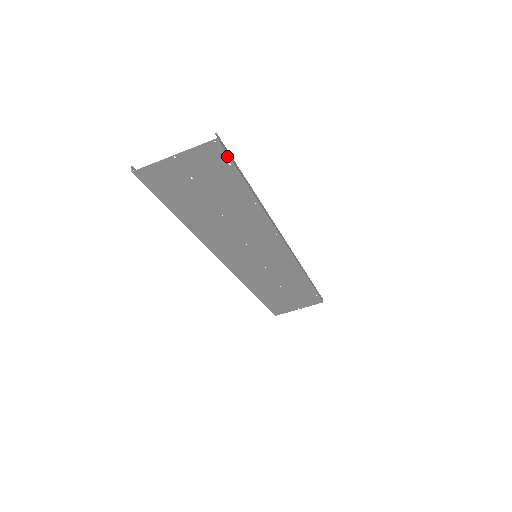
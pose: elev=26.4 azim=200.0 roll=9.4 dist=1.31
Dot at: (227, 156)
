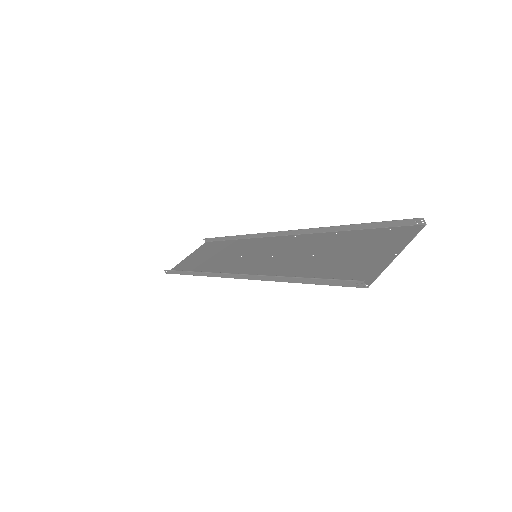
Dot at: (401, 227)
